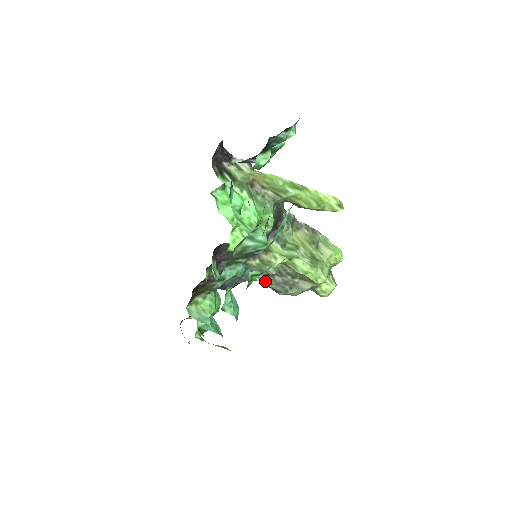
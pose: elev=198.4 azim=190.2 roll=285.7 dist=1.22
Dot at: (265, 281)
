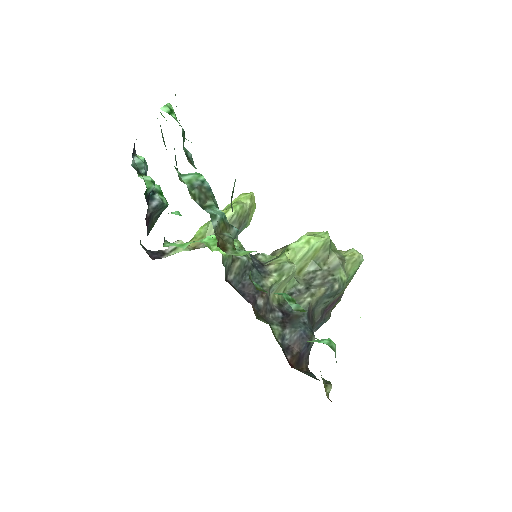
Dot at: (314, 295)
